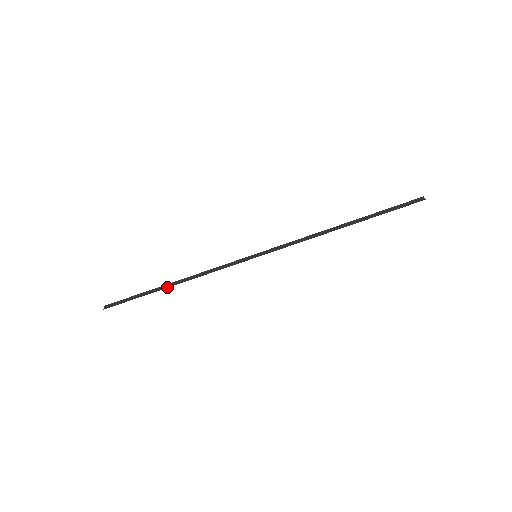
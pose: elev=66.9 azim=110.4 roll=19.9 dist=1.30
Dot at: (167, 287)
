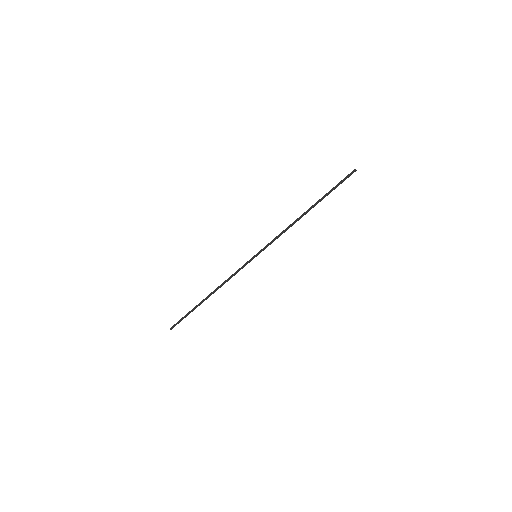
Dot at: occluded
